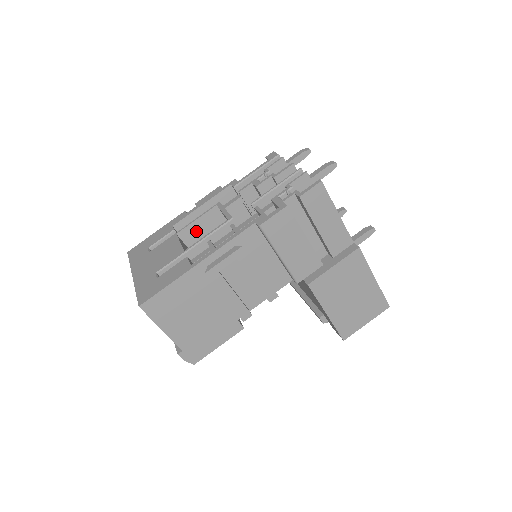
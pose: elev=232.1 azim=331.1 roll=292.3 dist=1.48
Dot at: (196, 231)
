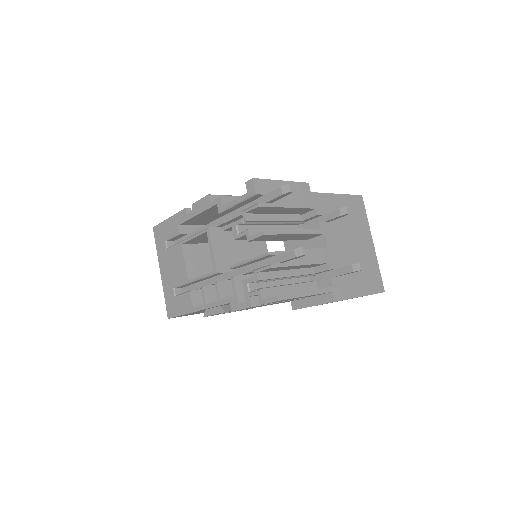
Dot at: (198, 240)
